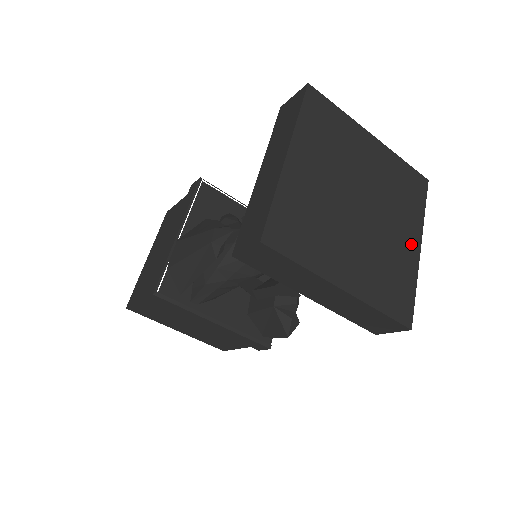
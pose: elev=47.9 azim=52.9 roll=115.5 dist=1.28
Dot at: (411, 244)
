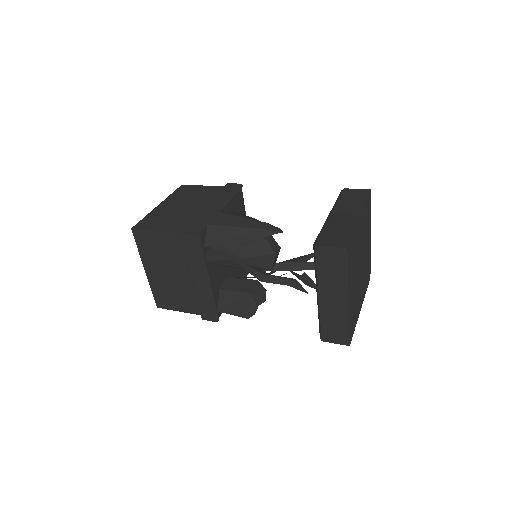
Dot at: (361, 303)
